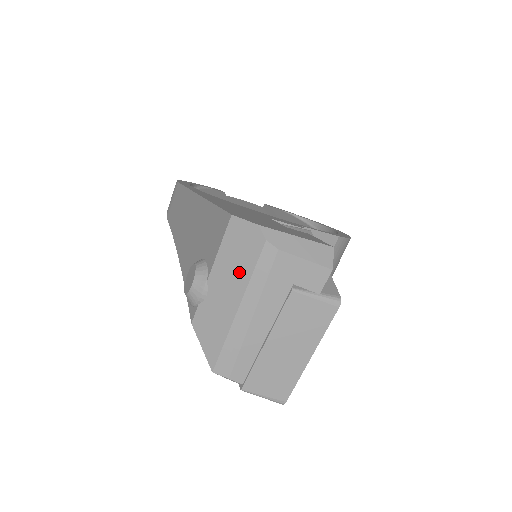
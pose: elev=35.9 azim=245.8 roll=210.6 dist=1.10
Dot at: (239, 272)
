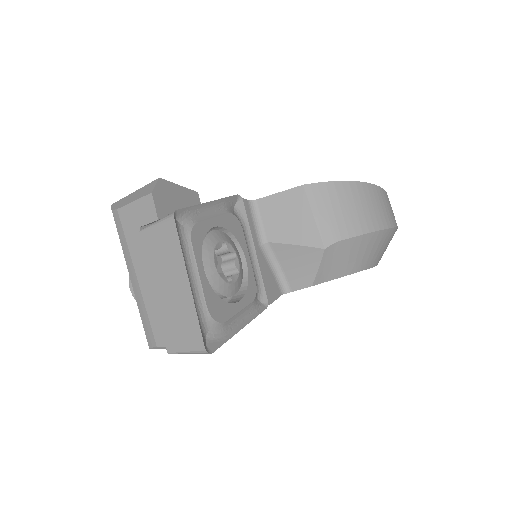
Dot at: occluded
